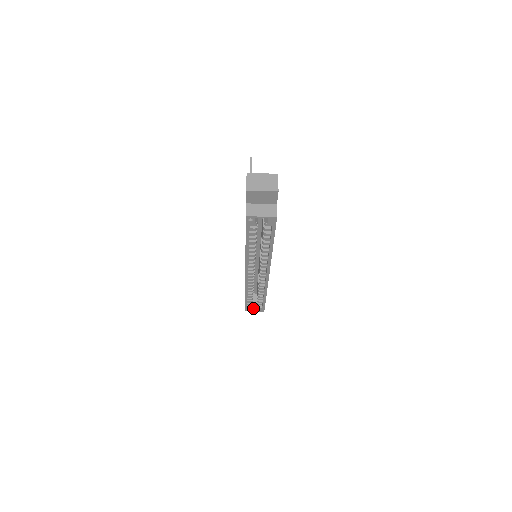
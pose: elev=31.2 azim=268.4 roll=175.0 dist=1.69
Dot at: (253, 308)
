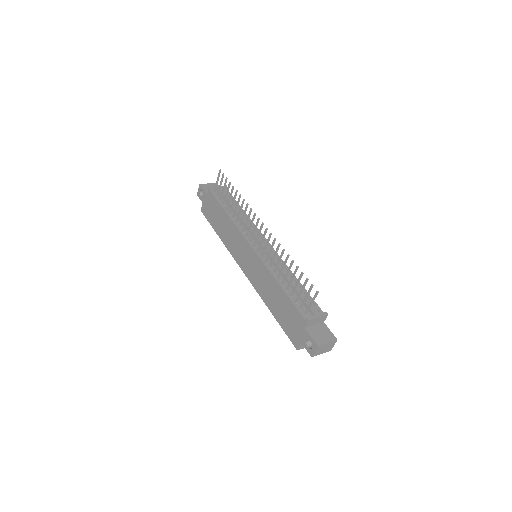
Dot at: occluded
